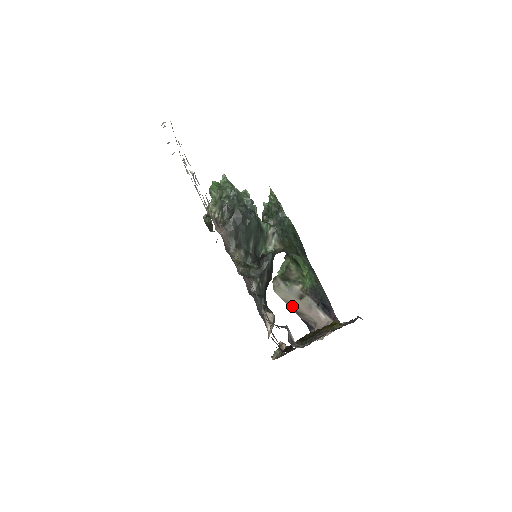
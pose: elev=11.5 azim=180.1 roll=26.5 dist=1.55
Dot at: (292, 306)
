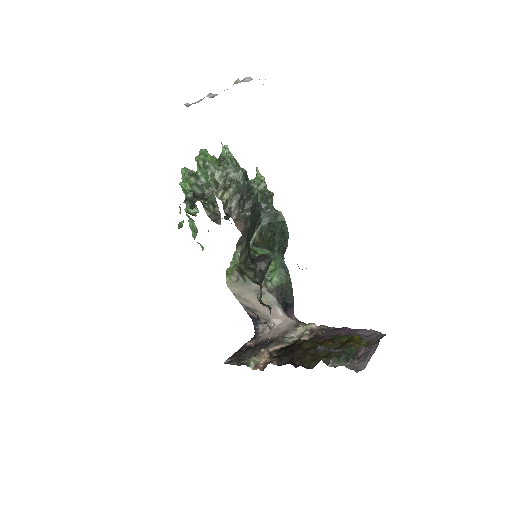
Dot at: (244, 302)
